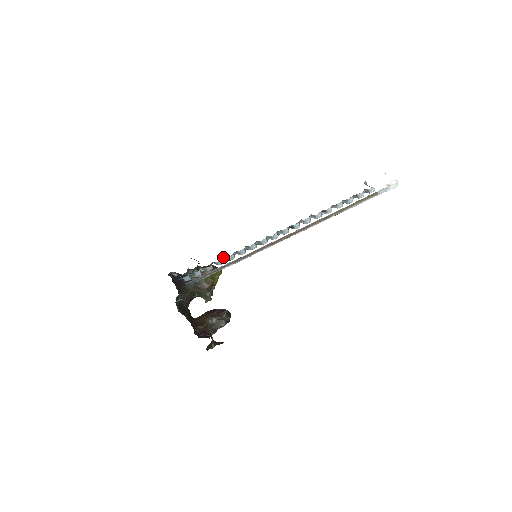
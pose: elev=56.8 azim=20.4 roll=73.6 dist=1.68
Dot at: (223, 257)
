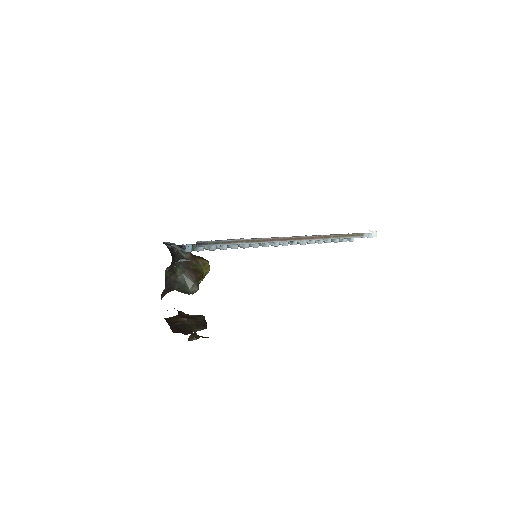
Dot at: occluded
